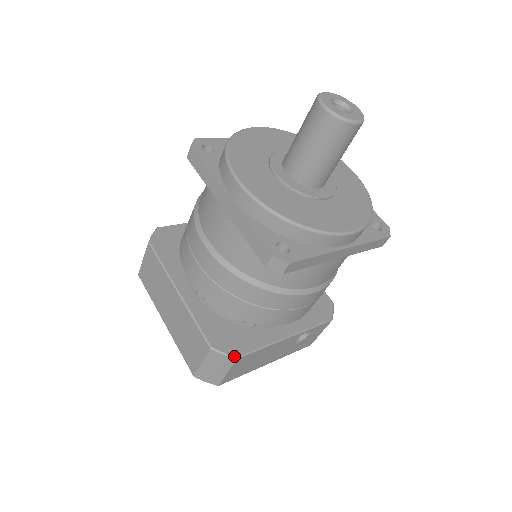
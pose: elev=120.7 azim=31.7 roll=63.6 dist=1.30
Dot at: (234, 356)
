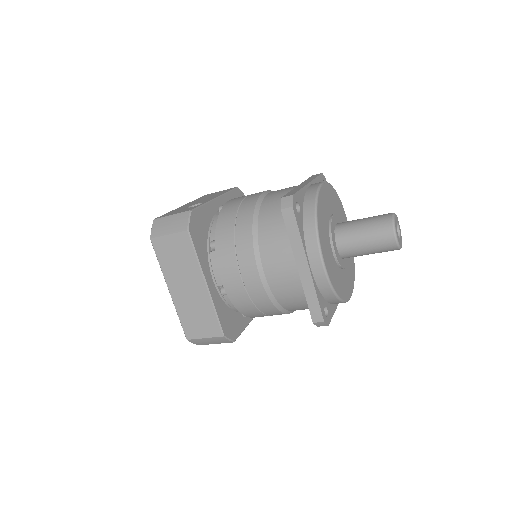
Dot at: (234, 341)
